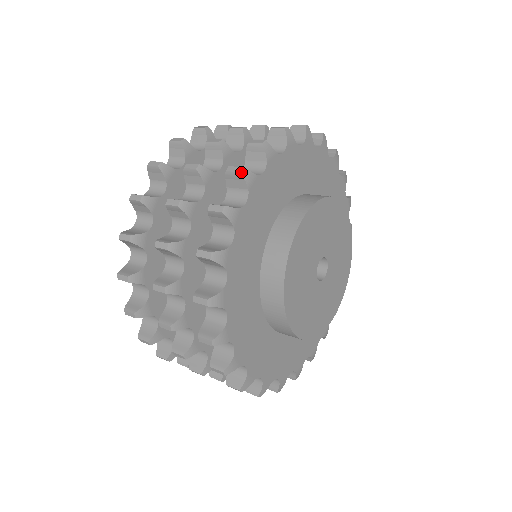
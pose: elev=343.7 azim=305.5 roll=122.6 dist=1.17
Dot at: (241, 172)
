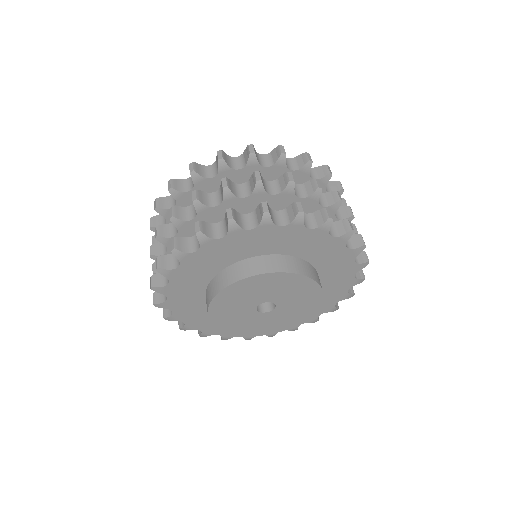
Dot at: (299, 212)
